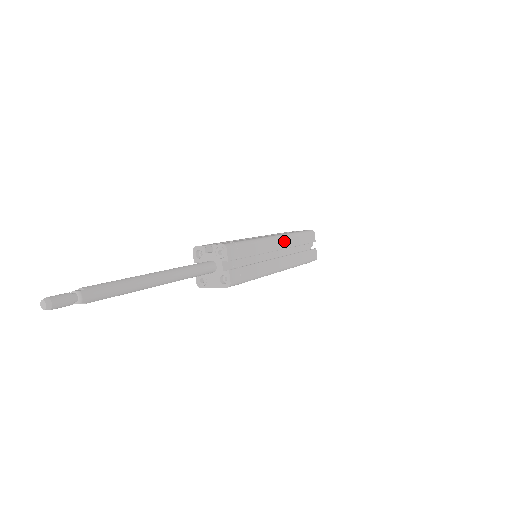
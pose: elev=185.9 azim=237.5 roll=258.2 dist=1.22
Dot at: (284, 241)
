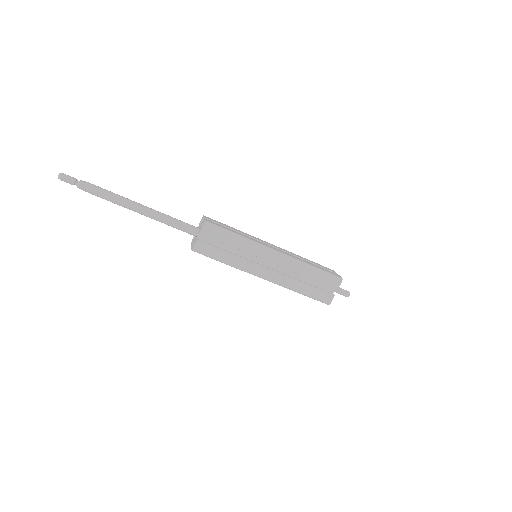
Dot at: (284, 260)
